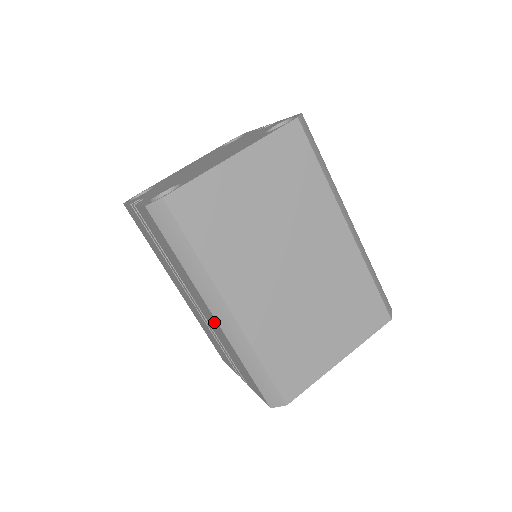
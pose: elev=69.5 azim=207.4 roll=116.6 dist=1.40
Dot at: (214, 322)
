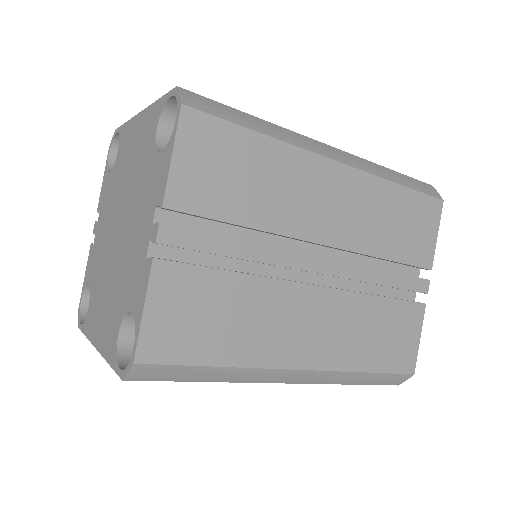
Dot at: occluded
